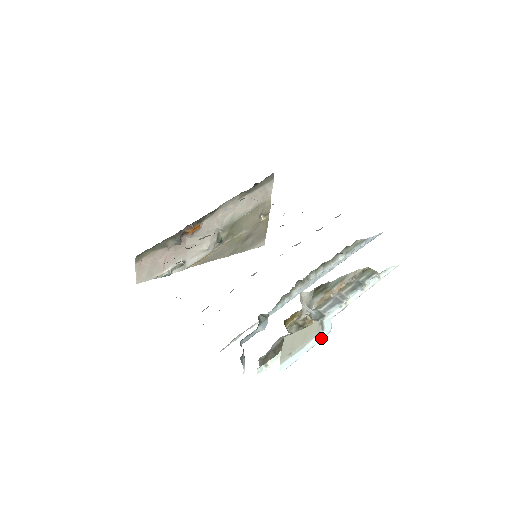
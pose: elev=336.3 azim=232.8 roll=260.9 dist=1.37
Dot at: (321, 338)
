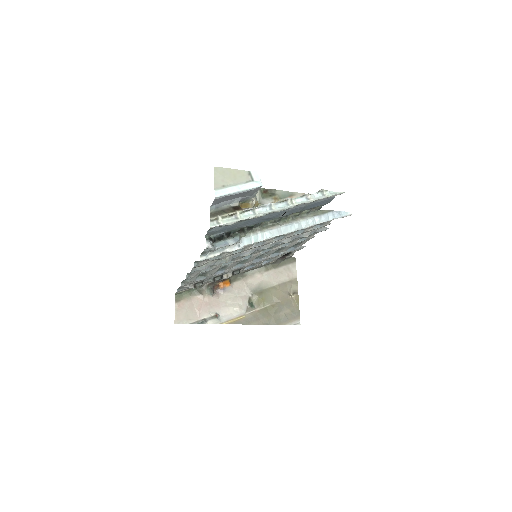
Dot at: (252, 186)
